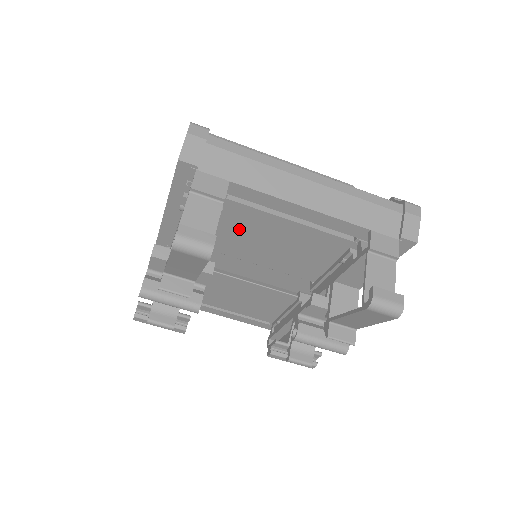
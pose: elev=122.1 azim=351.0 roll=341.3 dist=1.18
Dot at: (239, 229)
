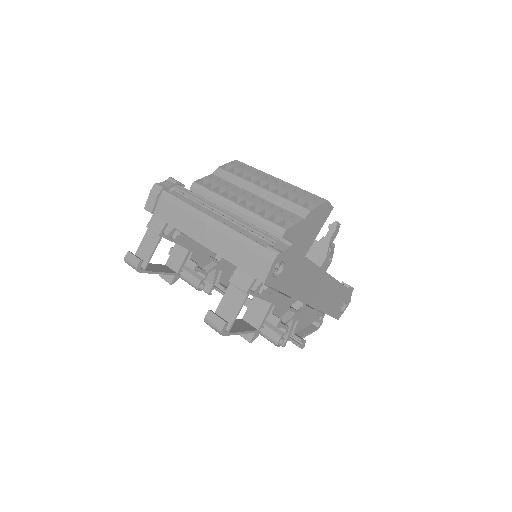
Dot at: occluded
